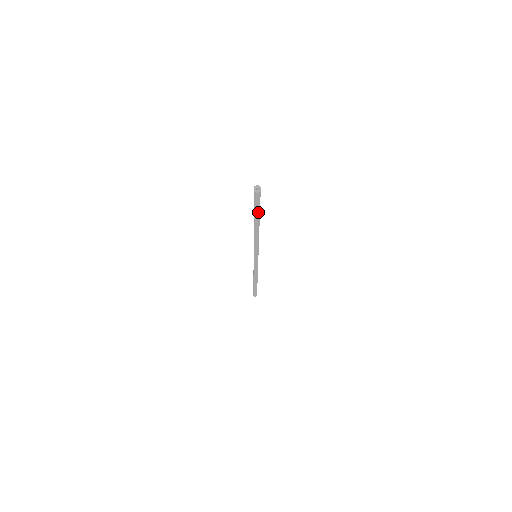
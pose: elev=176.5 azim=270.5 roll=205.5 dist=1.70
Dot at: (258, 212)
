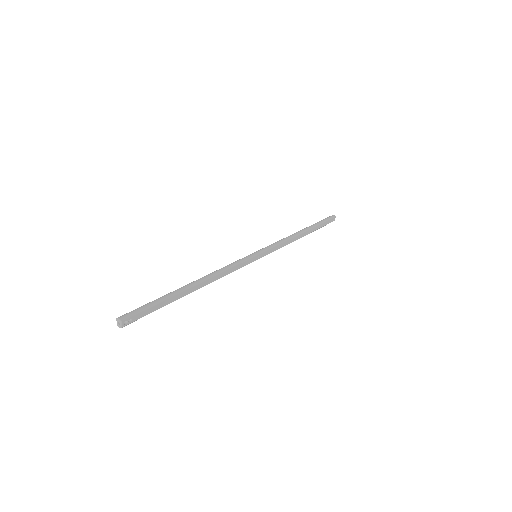
Dot at: (161, 307)
